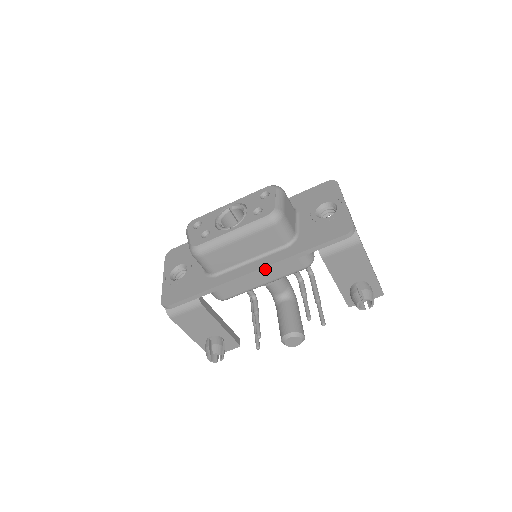
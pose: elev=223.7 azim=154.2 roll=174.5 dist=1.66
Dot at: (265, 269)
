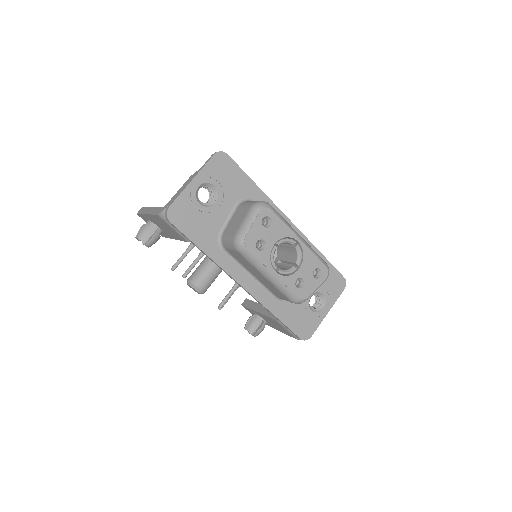
Dot at: (249, 293)
